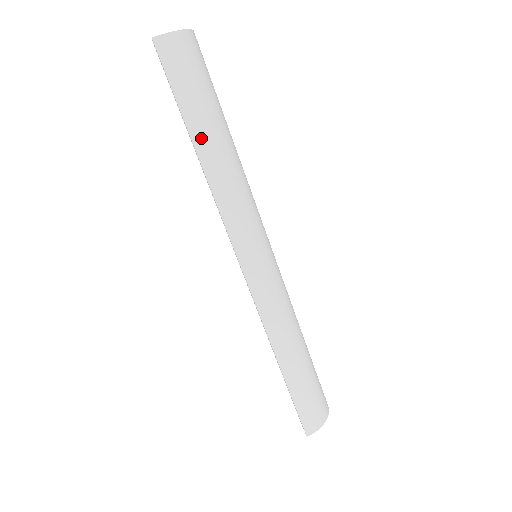
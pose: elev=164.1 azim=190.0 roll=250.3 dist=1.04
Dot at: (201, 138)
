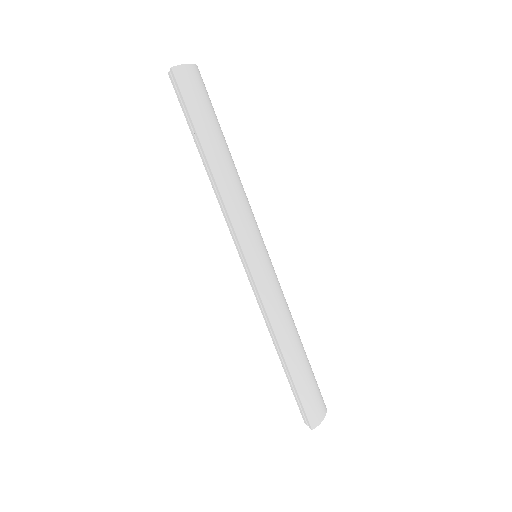
Dot at: (211, 149)
